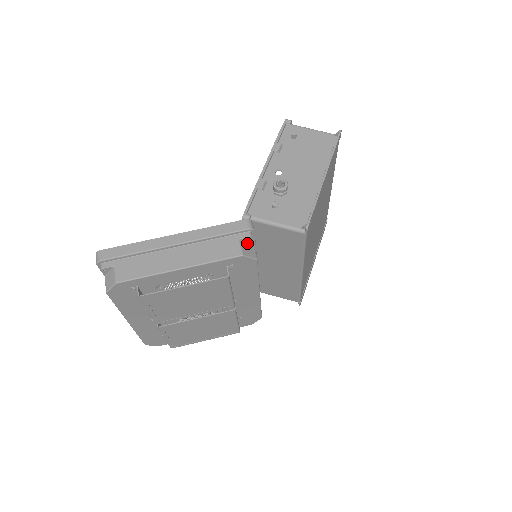
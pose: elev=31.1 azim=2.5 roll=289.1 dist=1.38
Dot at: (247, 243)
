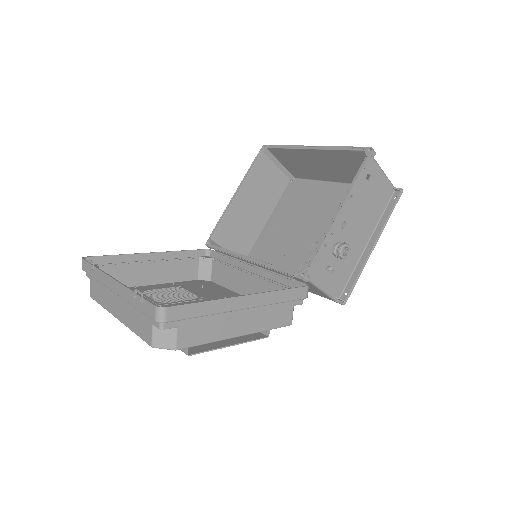
Dot at: occluded
